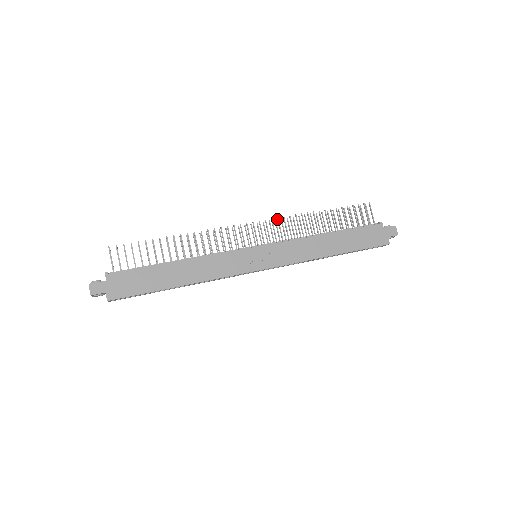
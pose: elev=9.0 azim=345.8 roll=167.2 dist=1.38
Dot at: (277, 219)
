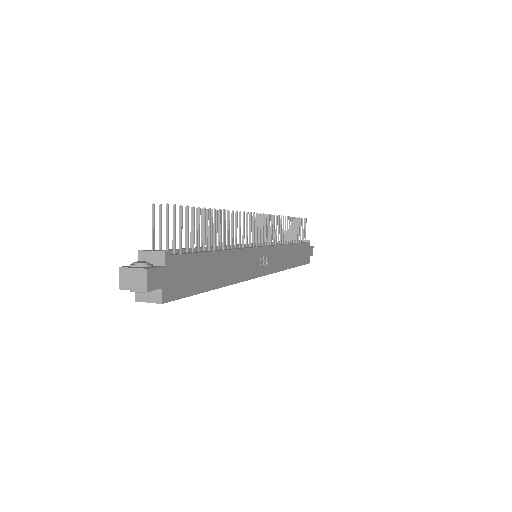
Dot at: (274, 216)
